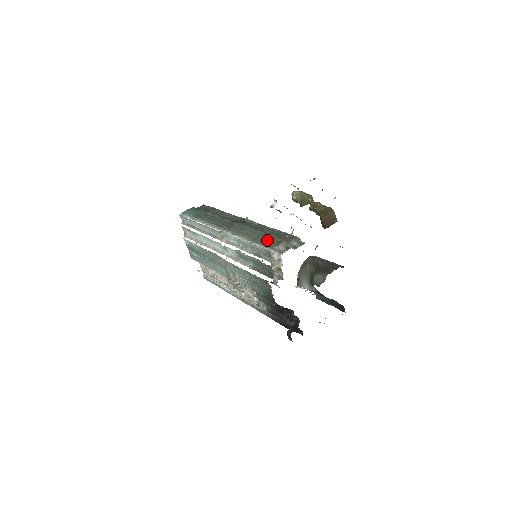
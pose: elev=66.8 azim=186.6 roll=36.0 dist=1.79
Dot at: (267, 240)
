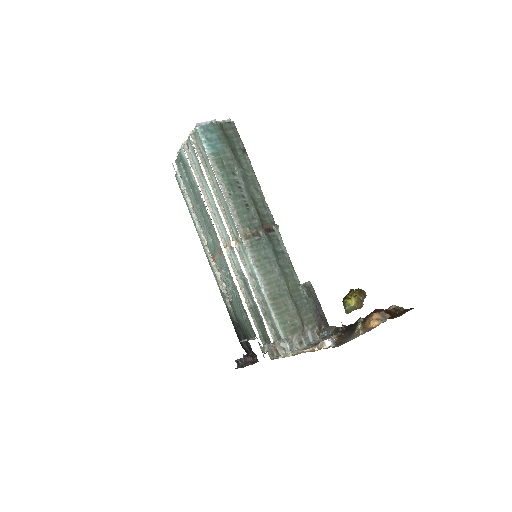
Dot at: (286, 313)
